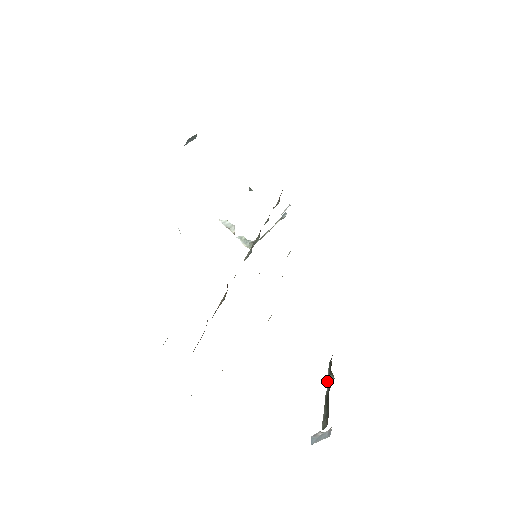
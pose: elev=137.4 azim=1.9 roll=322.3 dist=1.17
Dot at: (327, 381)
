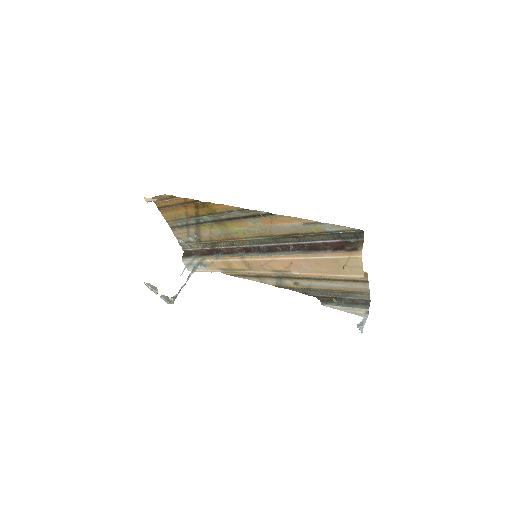
Dot at: (336, 305)
